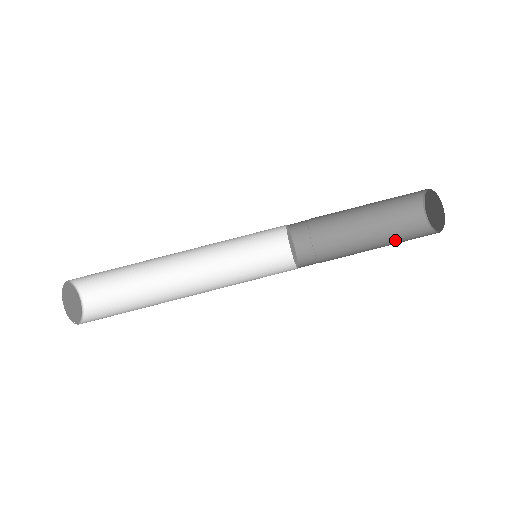
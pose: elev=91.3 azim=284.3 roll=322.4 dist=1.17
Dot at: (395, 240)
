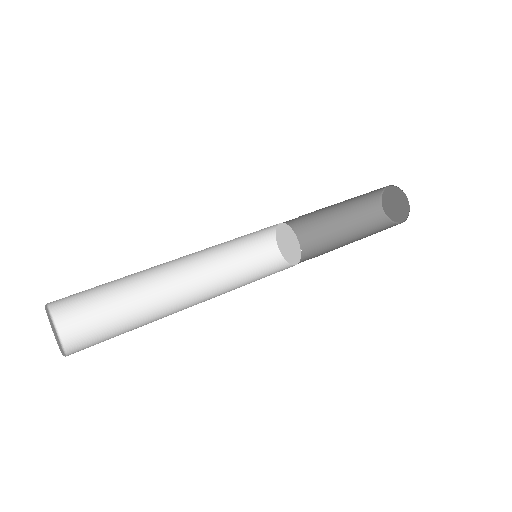
Dot at: occluded
